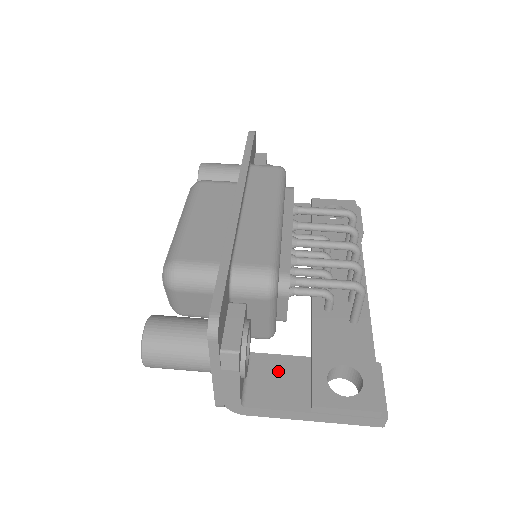
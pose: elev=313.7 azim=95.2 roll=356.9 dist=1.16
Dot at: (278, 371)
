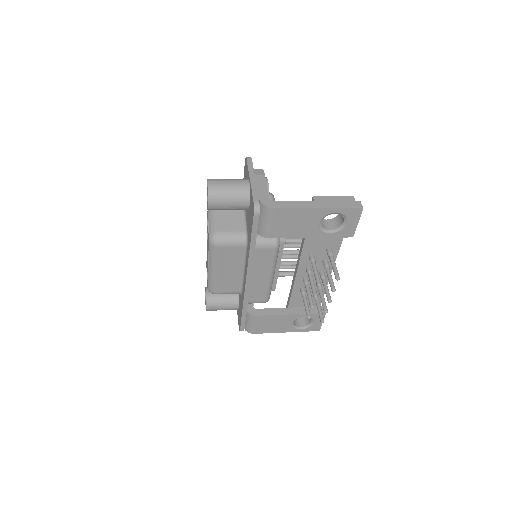
Dot at: occluded
